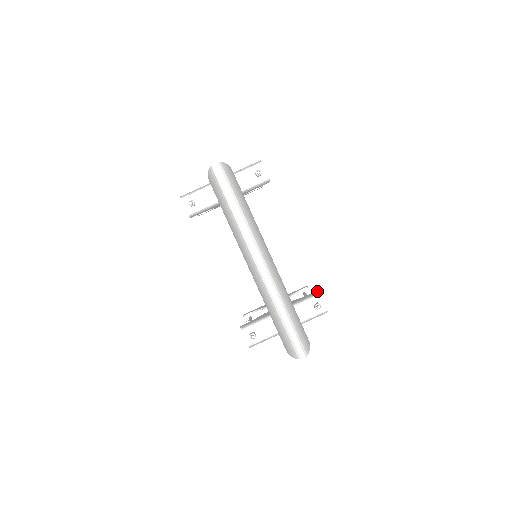
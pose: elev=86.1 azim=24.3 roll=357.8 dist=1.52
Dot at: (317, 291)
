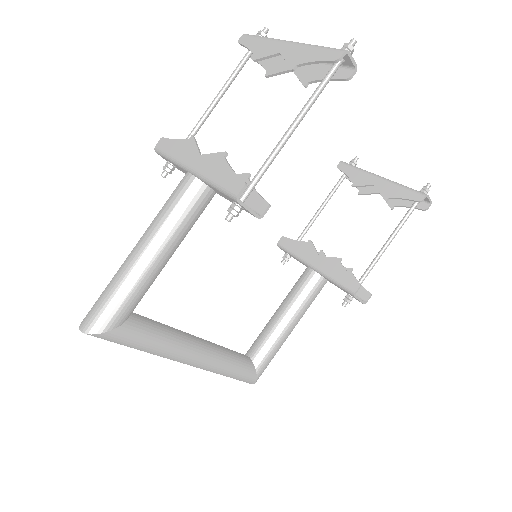
Dot at: (357, 286)
